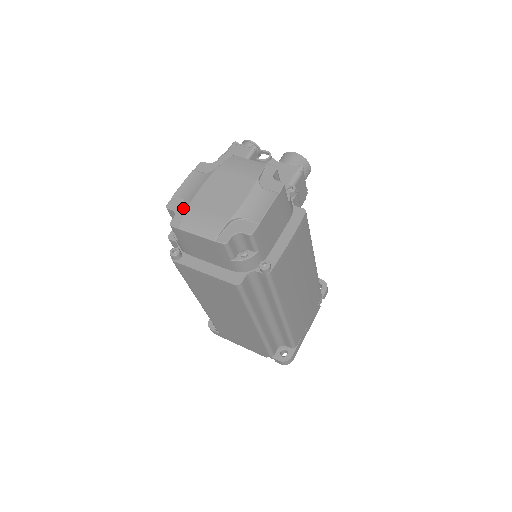
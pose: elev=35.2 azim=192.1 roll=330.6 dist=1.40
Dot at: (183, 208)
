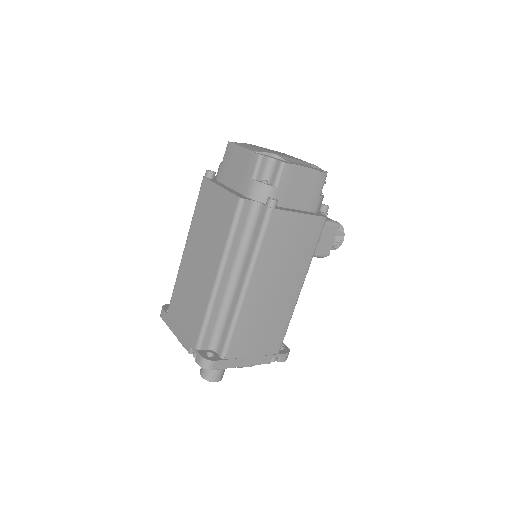
Dot at: occluded
